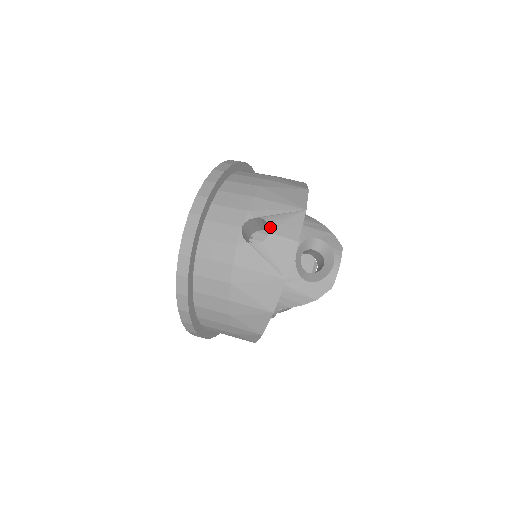
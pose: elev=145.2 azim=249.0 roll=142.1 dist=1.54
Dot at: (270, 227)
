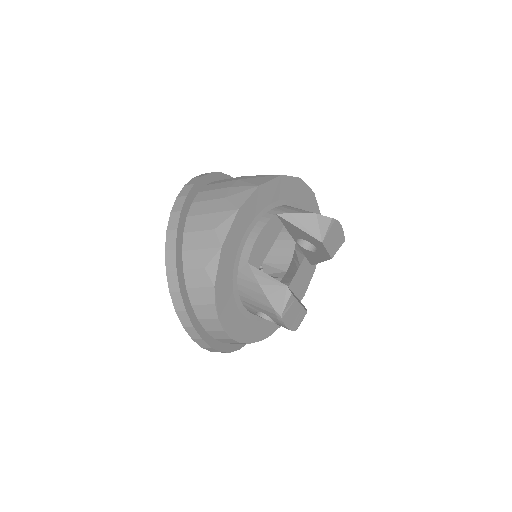
Dot at: occluded
